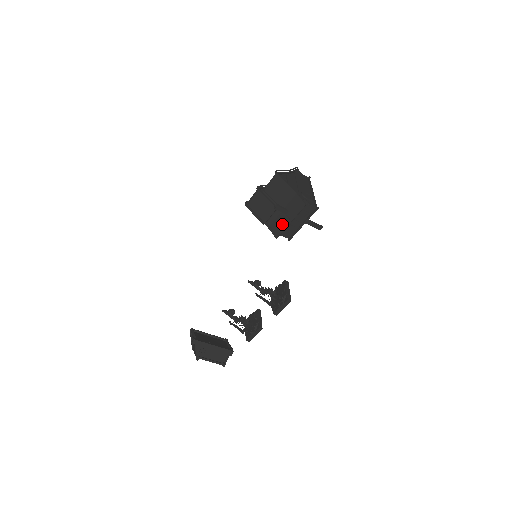
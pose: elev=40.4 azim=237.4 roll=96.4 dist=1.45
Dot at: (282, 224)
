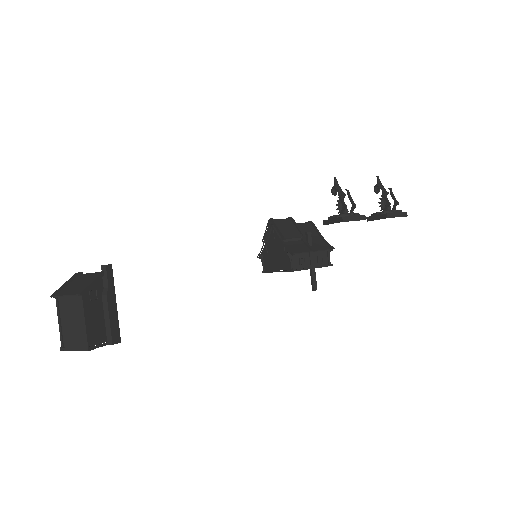
Dot at: (302, 249)
